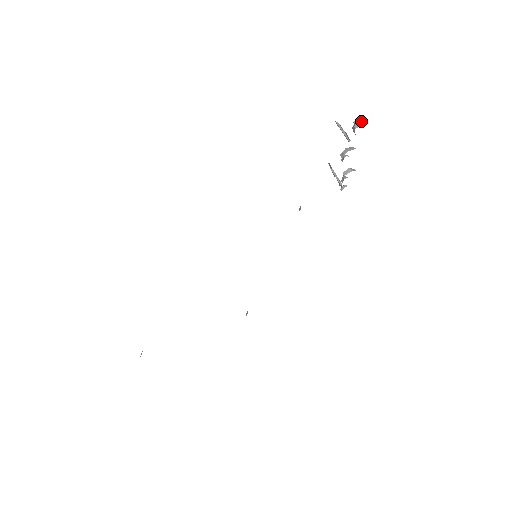
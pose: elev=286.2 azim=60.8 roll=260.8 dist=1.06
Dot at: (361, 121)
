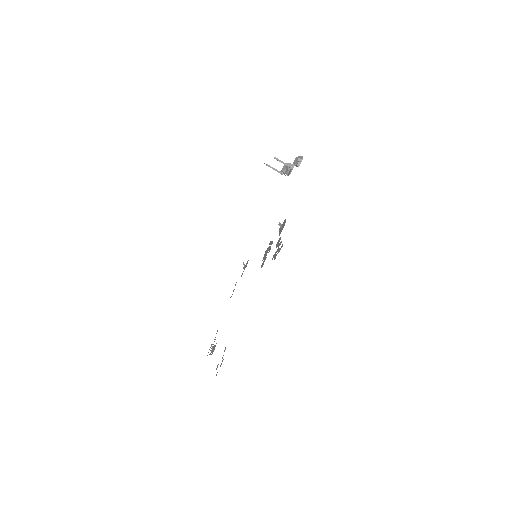
Dot at: (299, 159)
